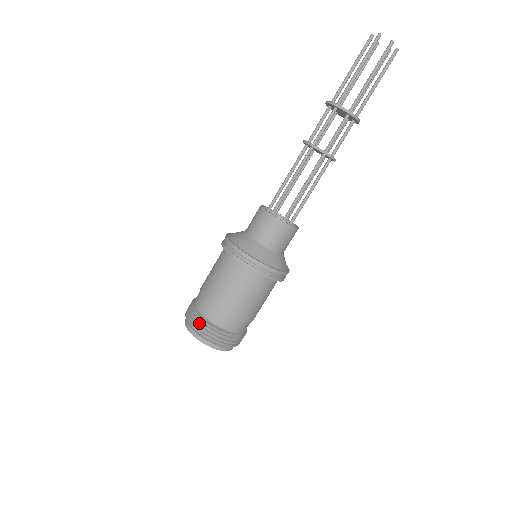
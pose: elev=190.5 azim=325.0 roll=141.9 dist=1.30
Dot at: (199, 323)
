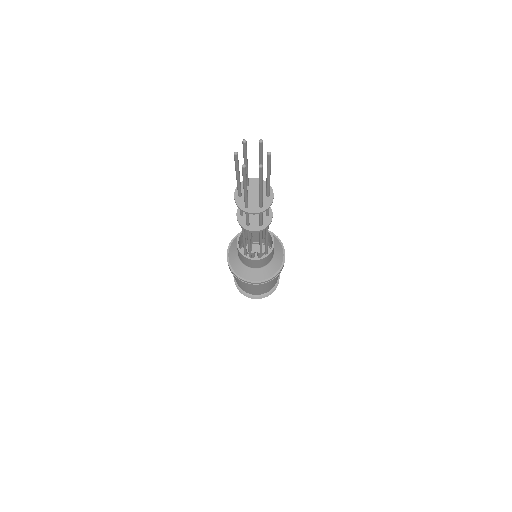
Dot at: occluded
